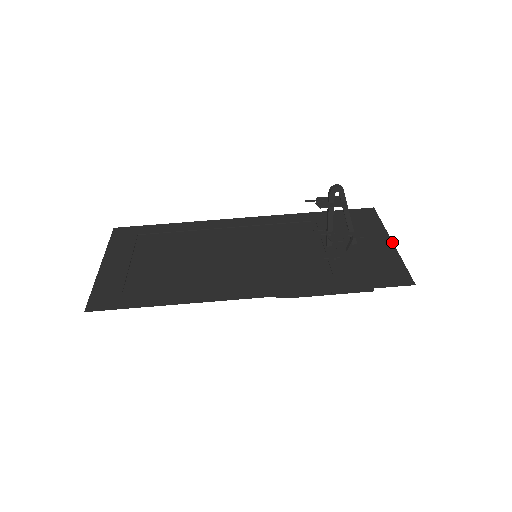
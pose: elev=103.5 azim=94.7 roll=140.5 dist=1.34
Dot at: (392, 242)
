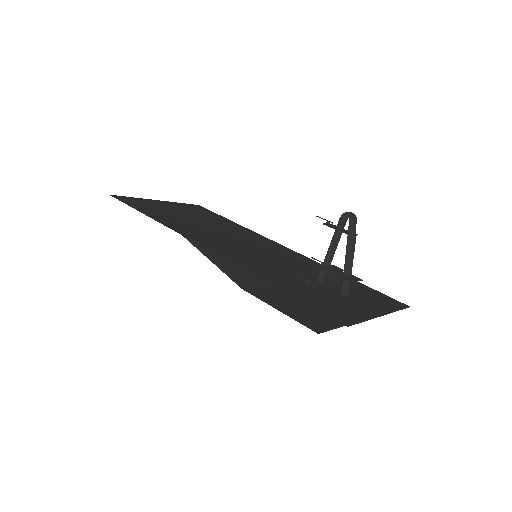
Dot at: (383, 315)
